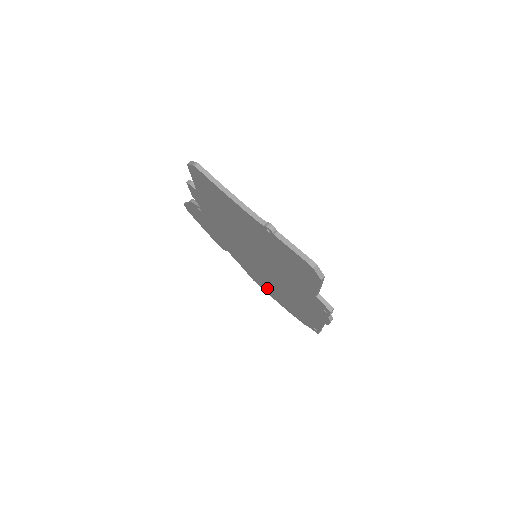
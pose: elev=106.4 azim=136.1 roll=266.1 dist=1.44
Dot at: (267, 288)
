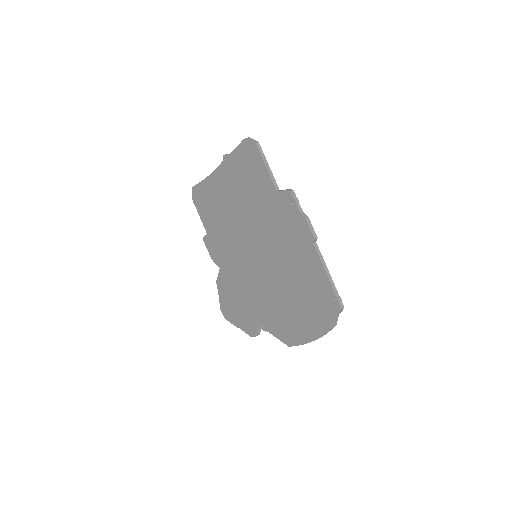
Dot at: (292, 323)
